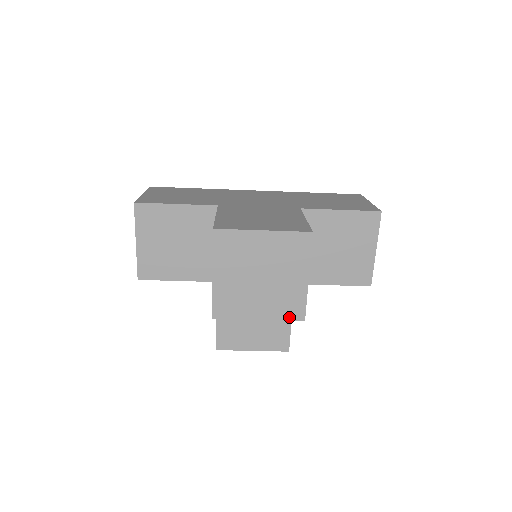
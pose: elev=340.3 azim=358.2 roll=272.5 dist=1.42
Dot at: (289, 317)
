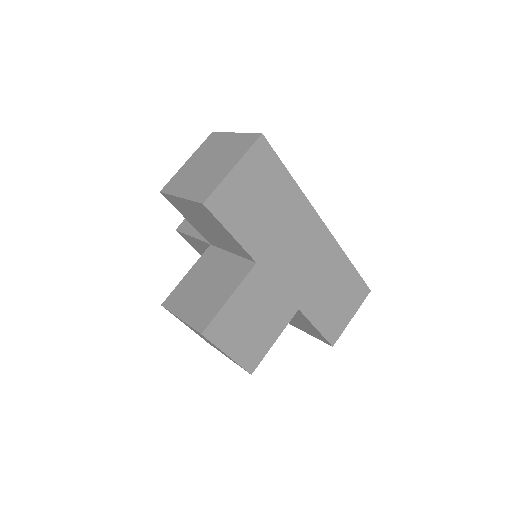
Dot at: occluded
